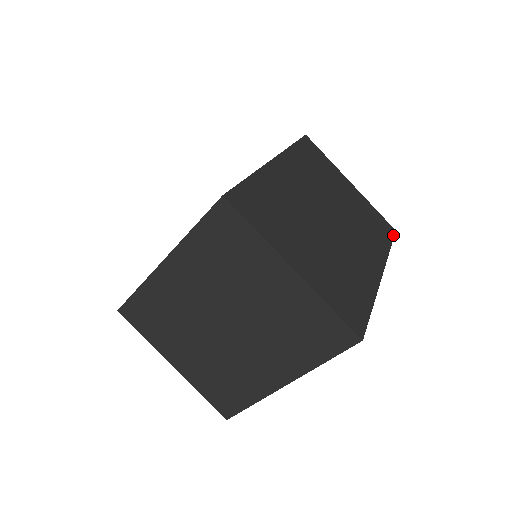
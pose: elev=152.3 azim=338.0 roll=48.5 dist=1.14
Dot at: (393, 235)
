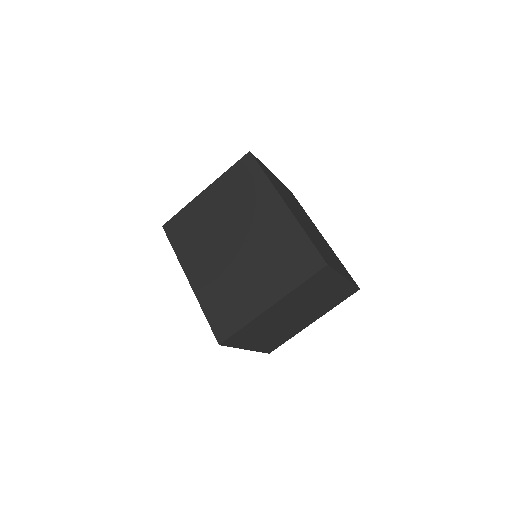
Dot at: occluded
